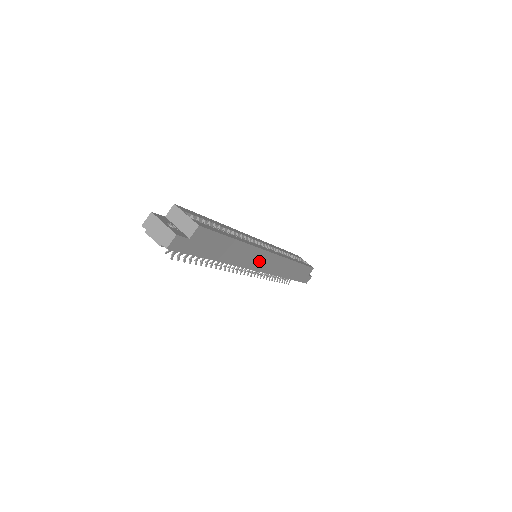
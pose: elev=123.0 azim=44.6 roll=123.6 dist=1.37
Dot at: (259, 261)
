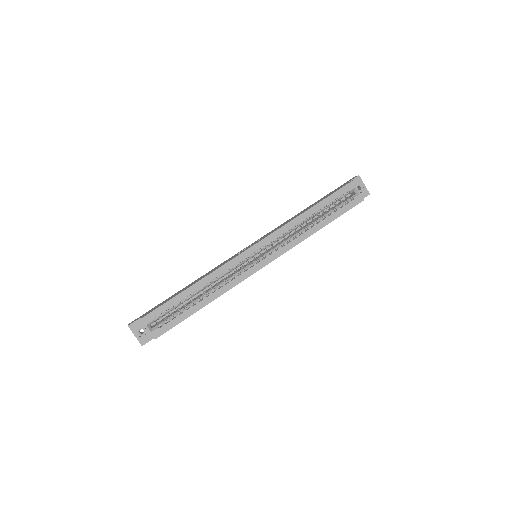
Dot at: occluded
